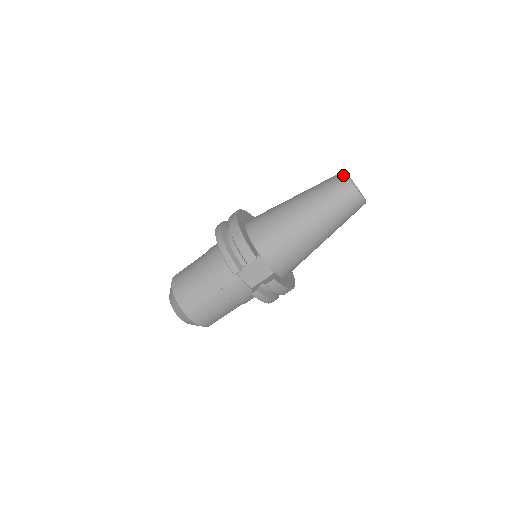
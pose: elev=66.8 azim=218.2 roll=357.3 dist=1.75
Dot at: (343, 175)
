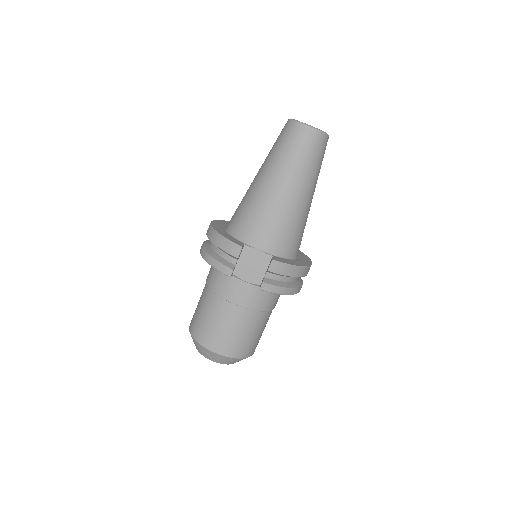
Dot at: (287, 122)
